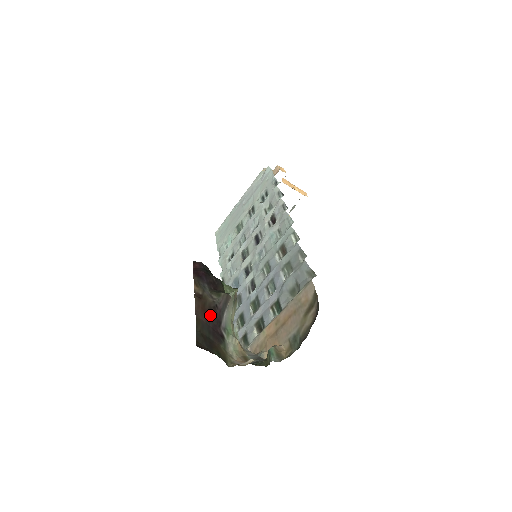
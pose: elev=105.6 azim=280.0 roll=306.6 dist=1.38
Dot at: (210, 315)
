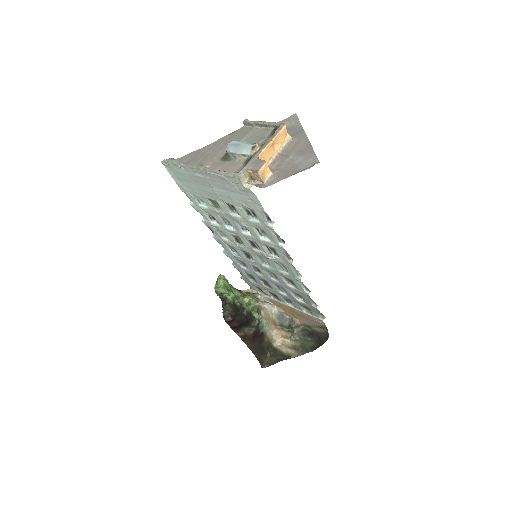
Dot at: (254, 338)
